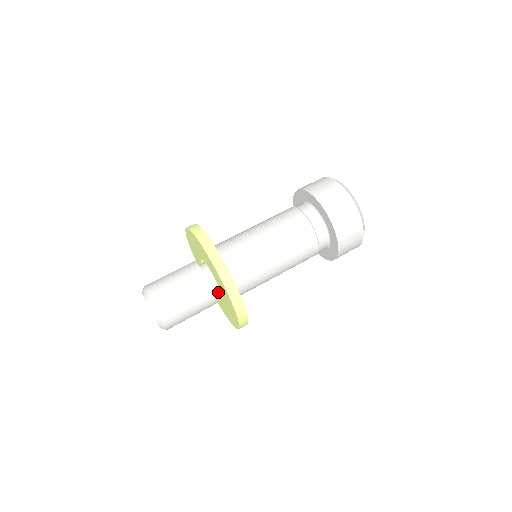
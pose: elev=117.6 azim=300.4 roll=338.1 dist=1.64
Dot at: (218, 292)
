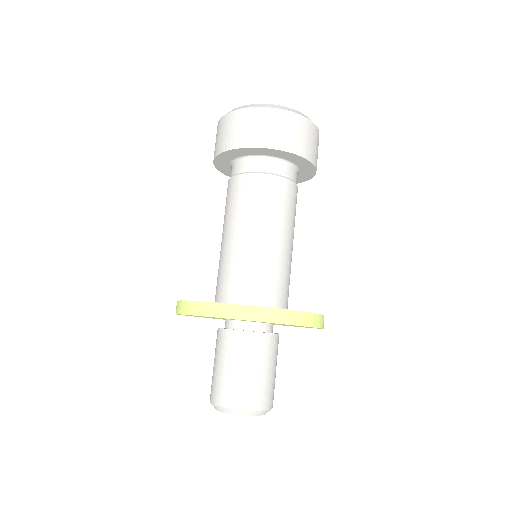
Dot at: (261, 325)
